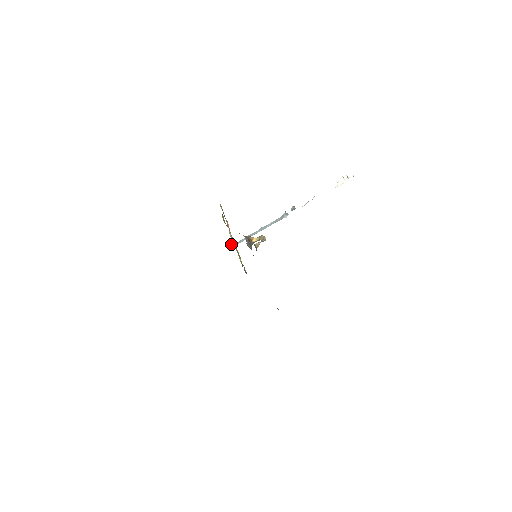
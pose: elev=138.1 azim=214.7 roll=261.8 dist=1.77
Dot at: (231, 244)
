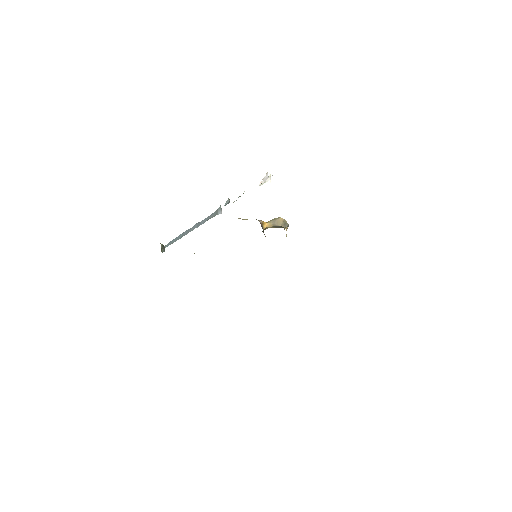
Dot at: (162, 244)
